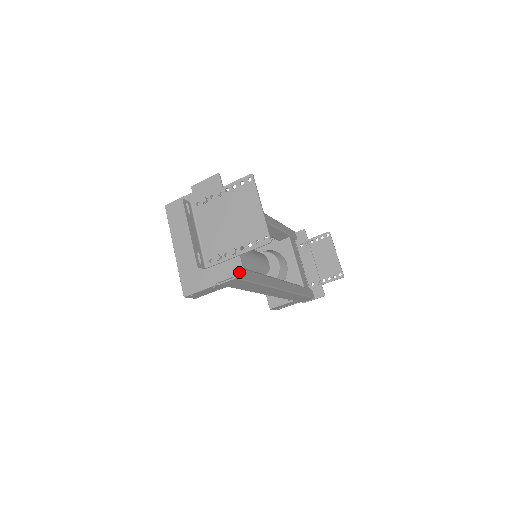
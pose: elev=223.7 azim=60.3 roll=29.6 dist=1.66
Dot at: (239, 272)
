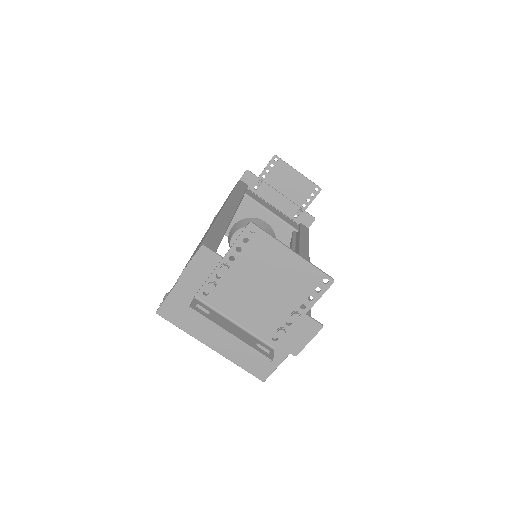
Dot at: (317, 330)
